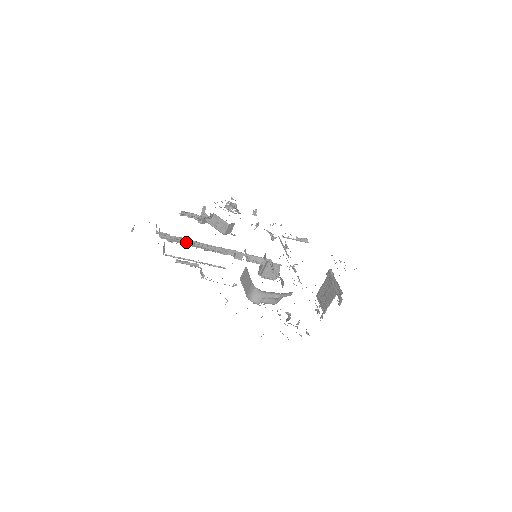
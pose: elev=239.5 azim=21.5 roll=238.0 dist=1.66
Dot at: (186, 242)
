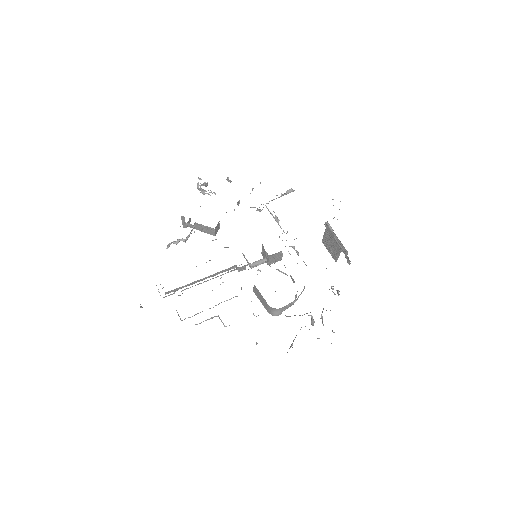
Dot at: (190, 284)
